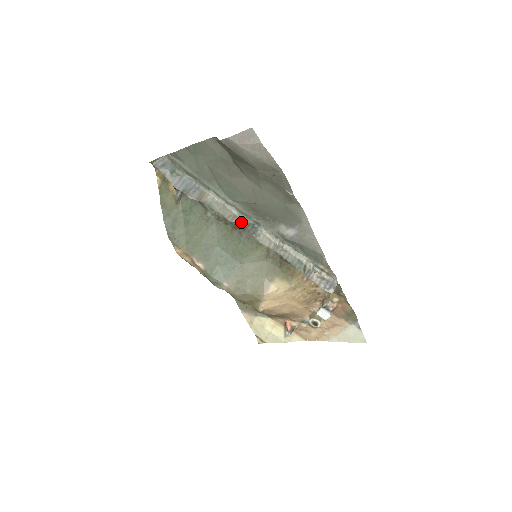
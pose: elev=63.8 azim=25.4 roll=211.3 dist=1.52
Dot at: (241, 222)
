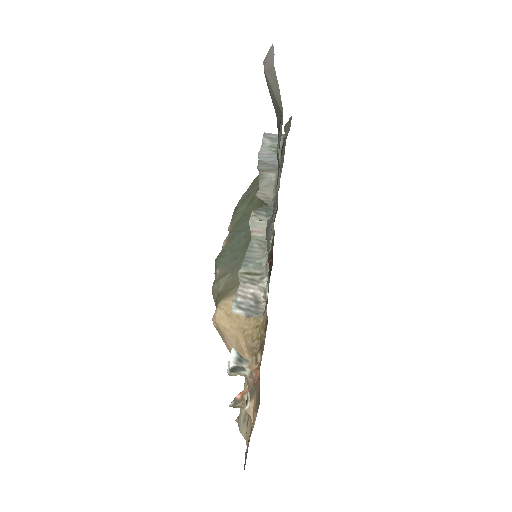
Dot at: occluded
